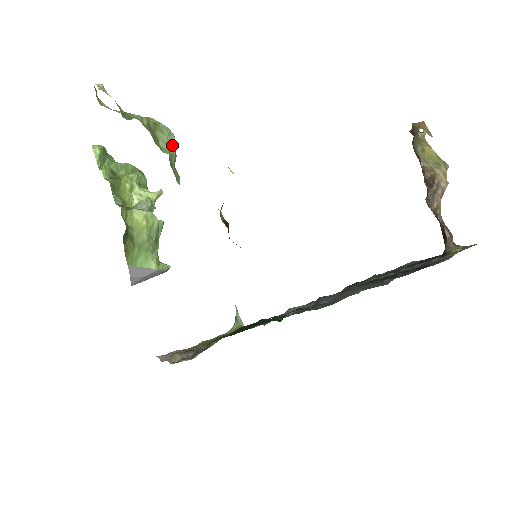
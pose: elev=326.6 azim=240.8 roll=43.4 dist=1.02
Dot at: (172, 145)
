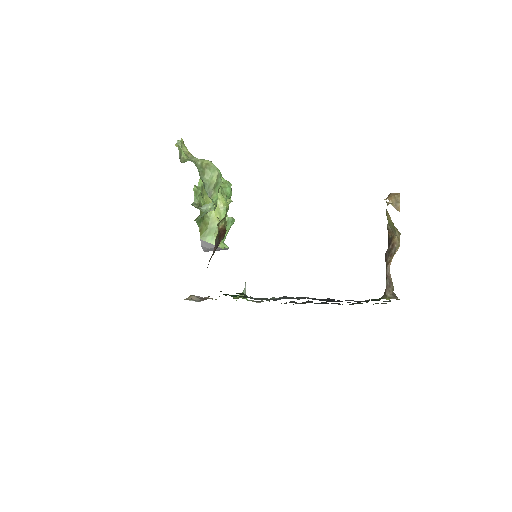
Dot at: (214, 178)
